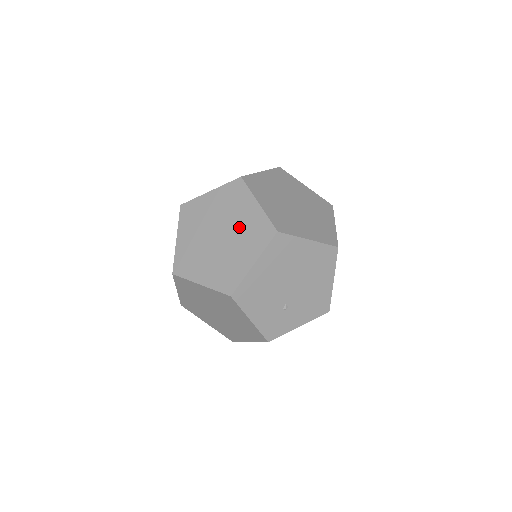
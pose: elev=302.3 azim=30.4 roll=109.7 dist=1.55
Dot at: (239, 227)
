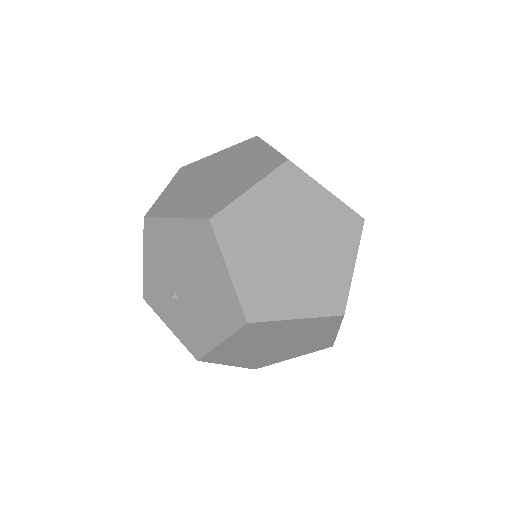
Dot at: (317, 227)
